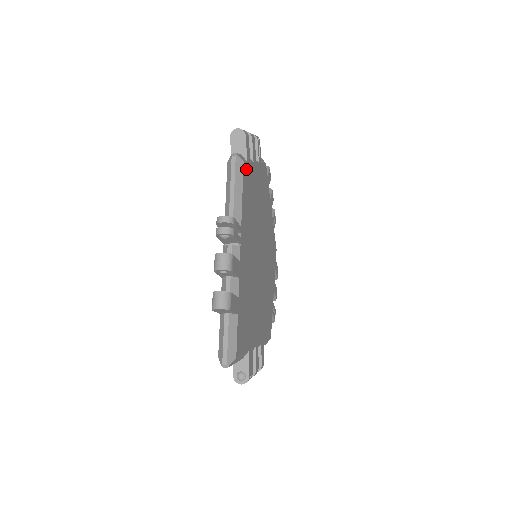
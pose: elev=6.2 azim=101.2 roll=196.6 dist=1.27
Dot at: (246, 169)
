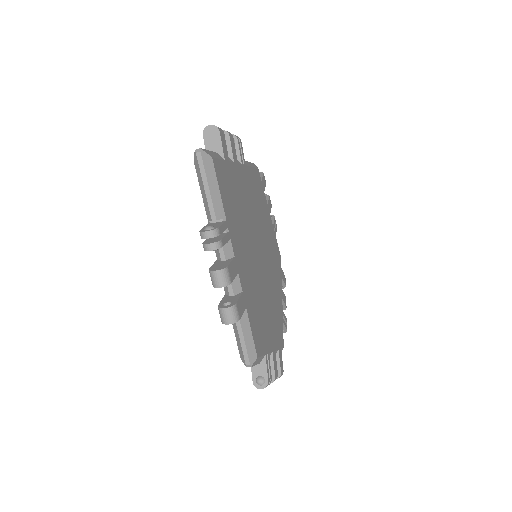
Dot at: (259, 179)
